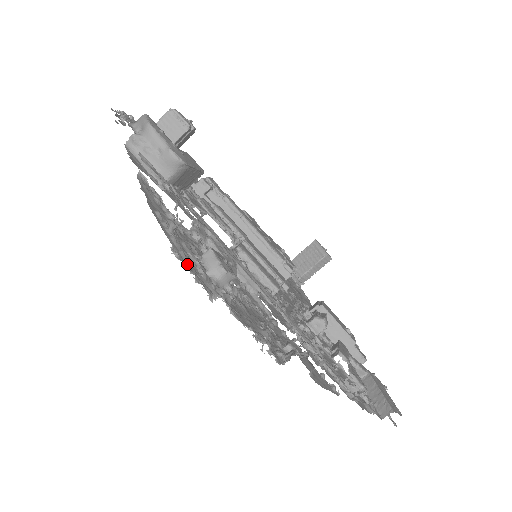
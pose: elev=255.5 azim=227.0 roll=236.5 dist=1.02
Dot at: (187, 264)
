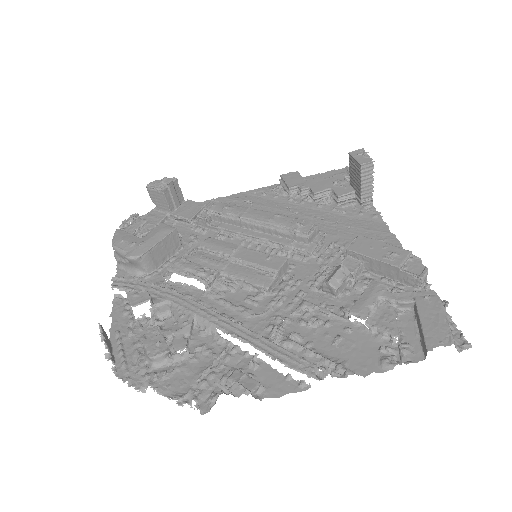
Dot at: (124, 373)
